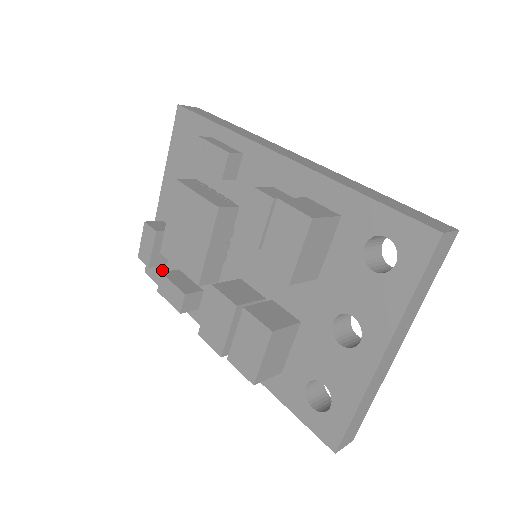
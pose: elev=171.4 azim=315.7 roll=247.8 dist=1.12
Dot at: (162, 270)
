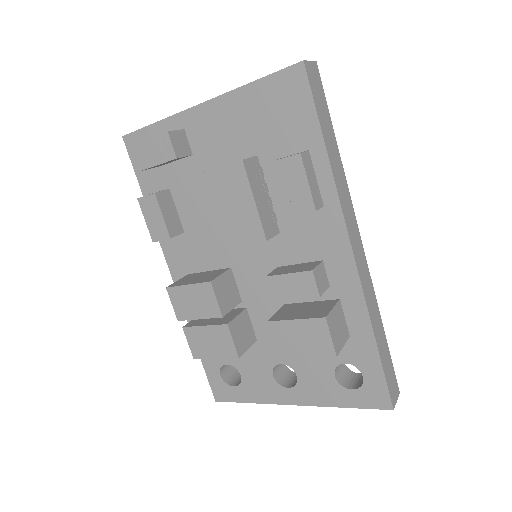
Dot at: occluded
